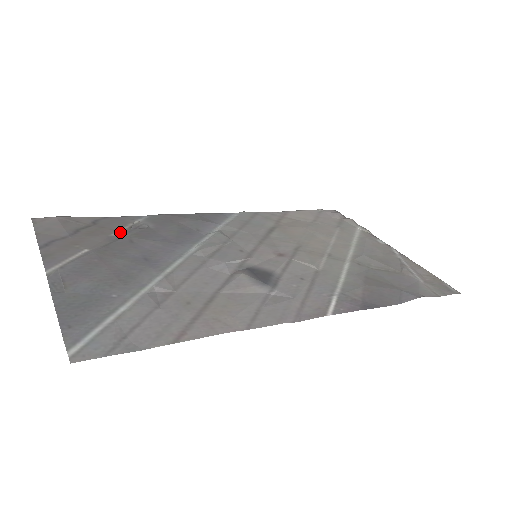
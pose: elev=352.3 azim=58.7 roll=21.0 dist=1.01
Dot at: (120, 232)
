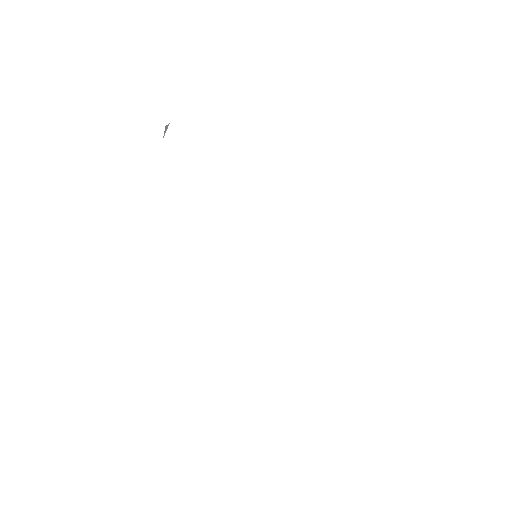
Dot at: occluded
